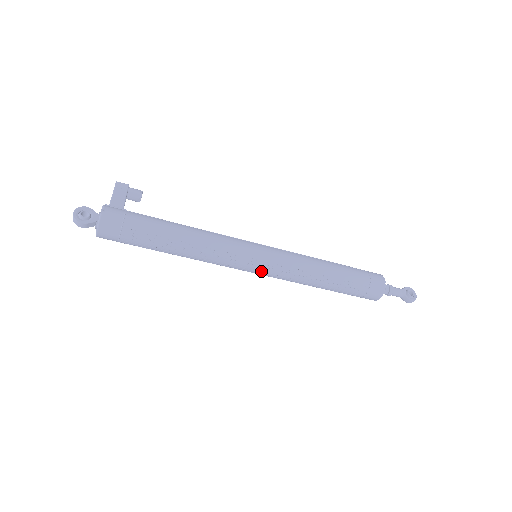
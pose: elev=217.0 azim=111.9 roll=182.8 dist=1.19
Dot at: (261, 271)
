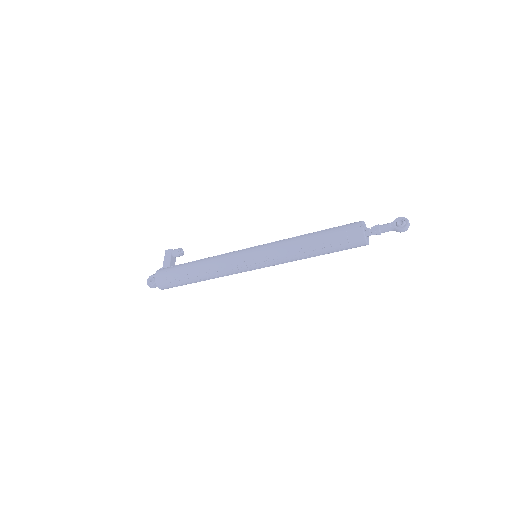
Dot at: (259, 266)
